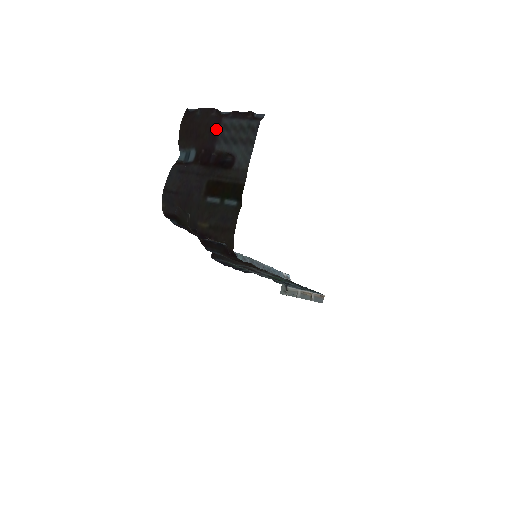
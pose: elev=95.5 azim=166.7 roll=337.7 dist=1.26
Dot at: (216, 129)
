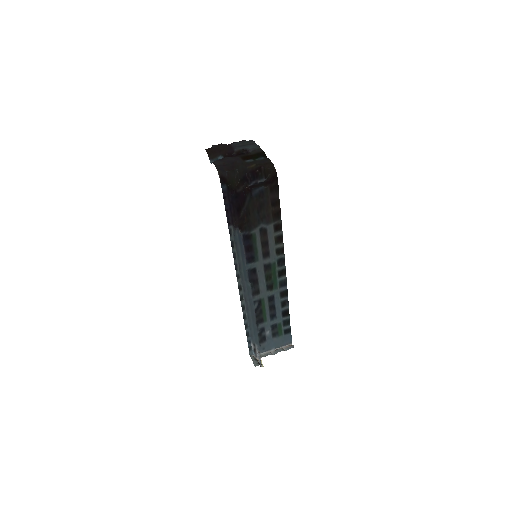
Dot at: (230, 146)
